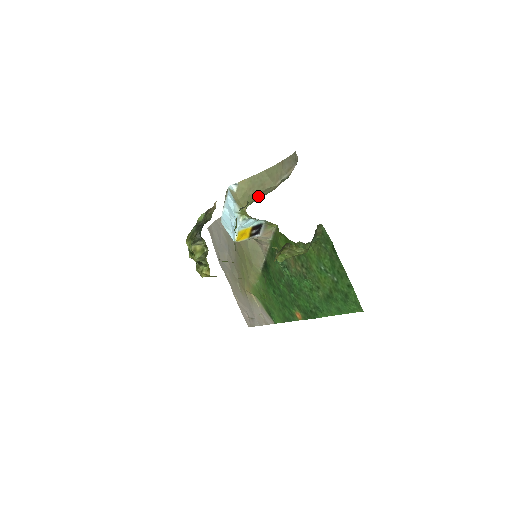
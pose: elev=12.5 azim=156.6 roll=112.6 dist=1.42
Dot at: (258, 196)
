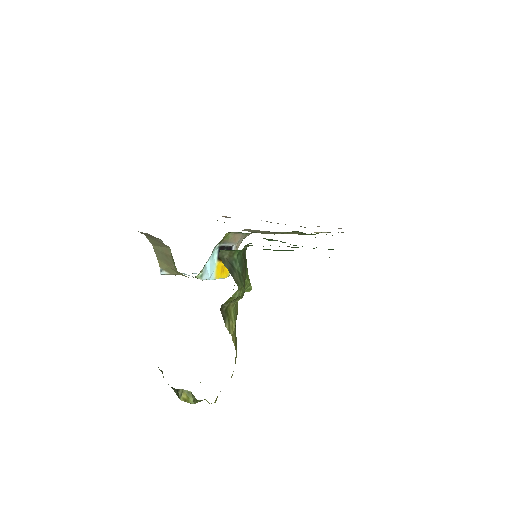
Dot at: (176, 269)
